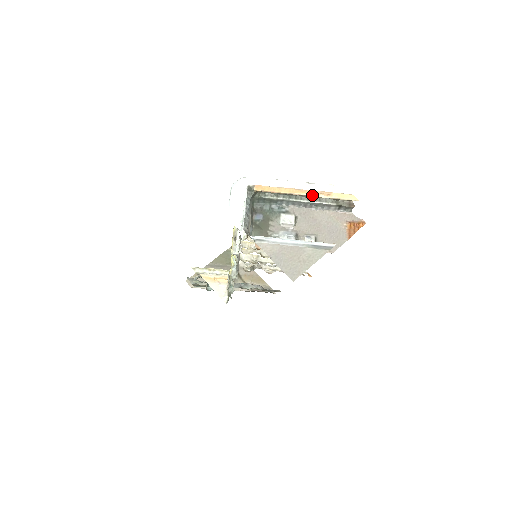
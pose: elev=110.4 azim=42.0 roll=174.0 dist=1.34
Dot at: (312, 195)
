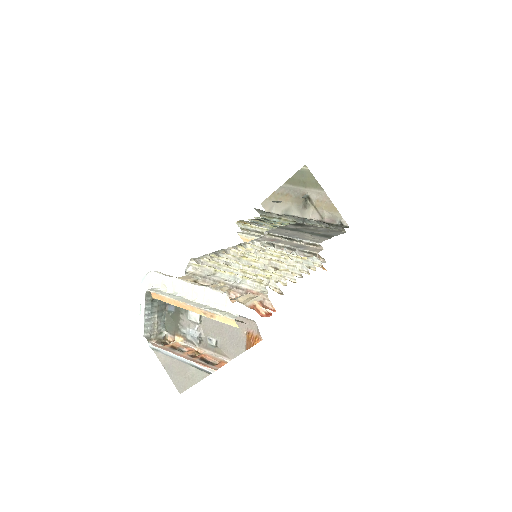
Dot at: (197, 313)
